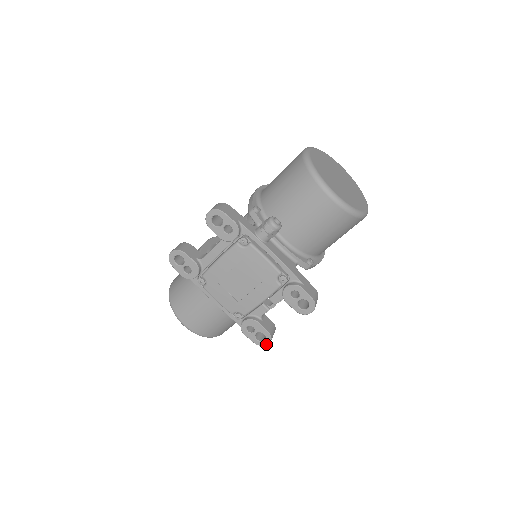
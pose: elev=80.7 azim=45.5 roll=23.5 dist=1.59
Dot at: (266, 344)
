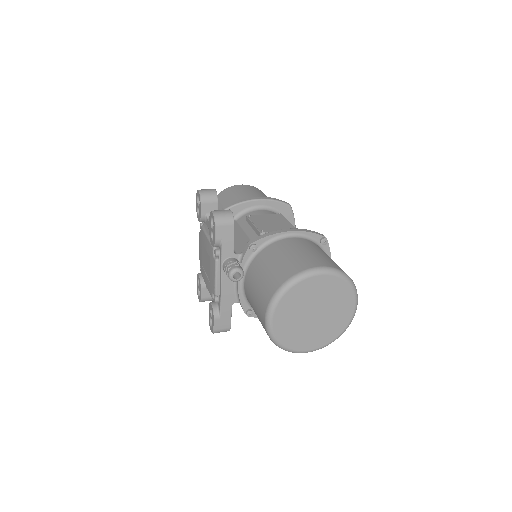
Dot at: (199, 299)
